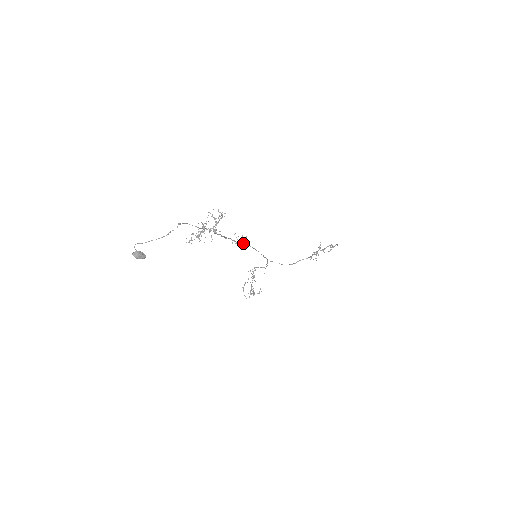
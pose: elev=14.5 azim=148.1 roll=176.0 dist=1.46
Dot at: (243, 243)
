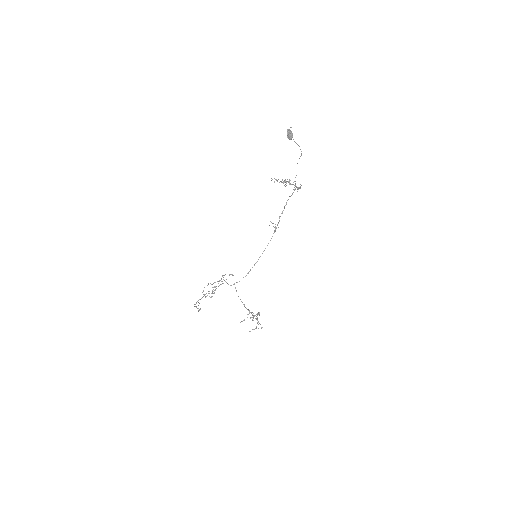
Dot at: occluded
